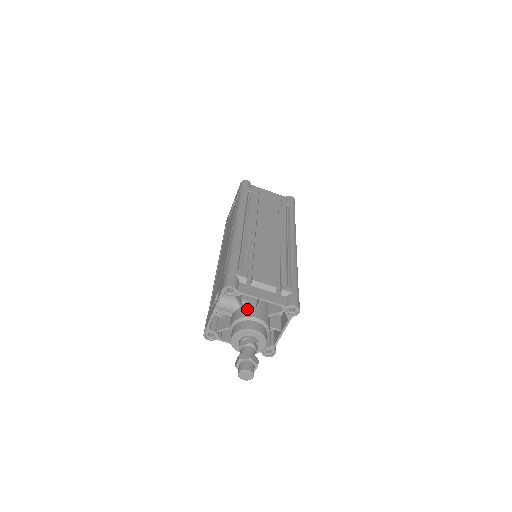
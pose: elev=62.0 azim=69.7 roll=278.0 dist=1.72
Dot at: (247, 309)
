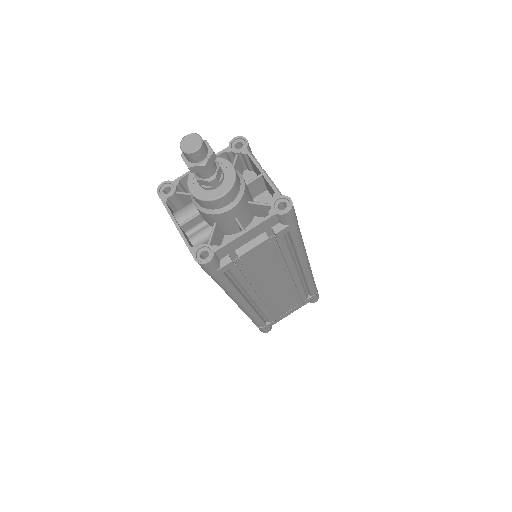
Dot at: occluded
